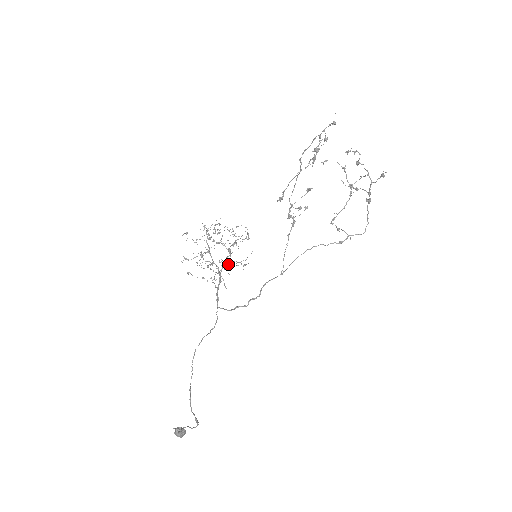
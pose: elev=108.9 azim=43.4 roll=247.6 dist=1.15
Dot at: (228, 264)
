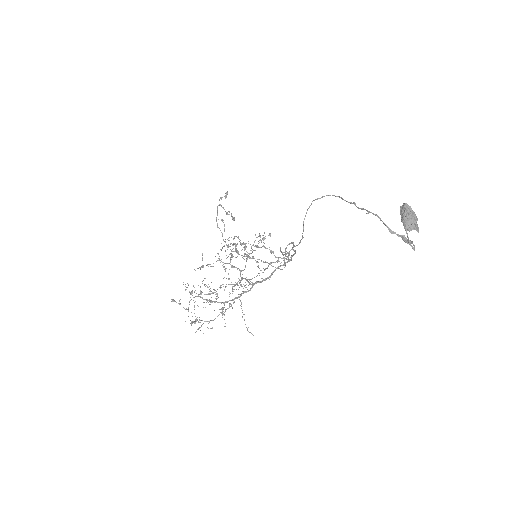
Dot at: occluded
